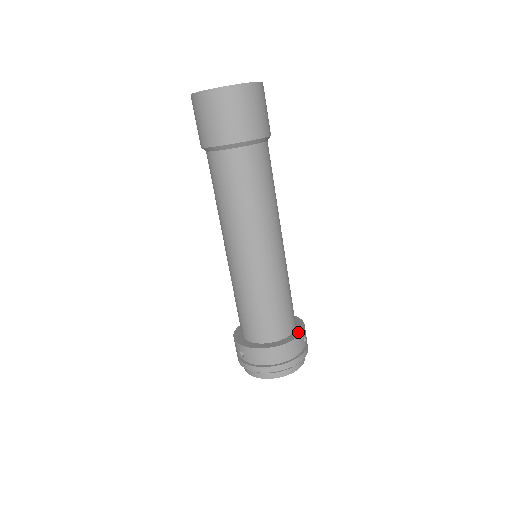
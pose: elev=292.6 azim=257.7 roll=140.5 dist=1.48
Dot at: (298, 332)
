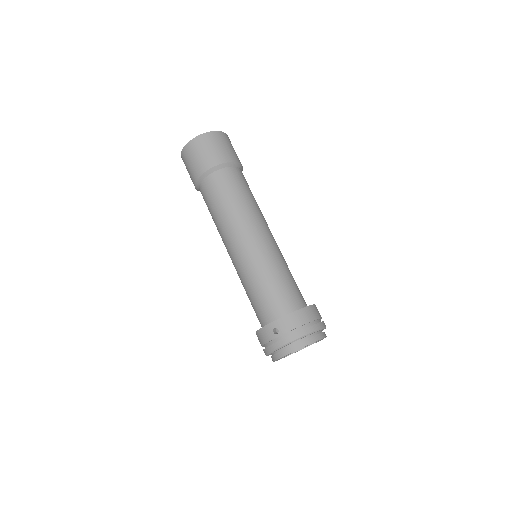
Dot at: occluded
